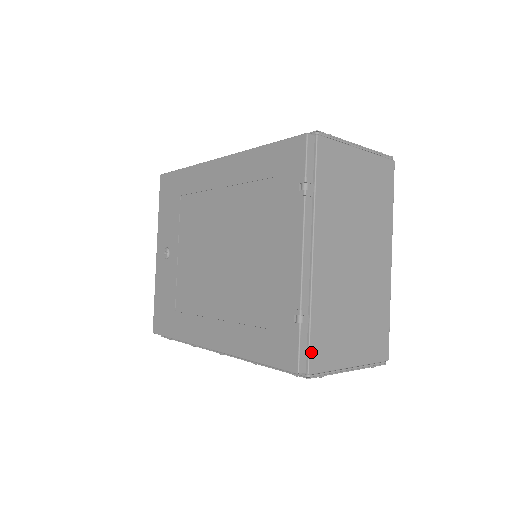
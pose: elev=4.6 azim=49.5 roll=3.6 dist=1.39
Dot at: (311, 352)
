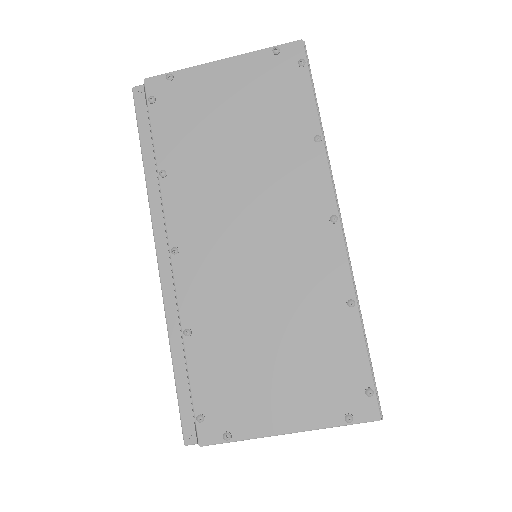
Dot at: occluded
